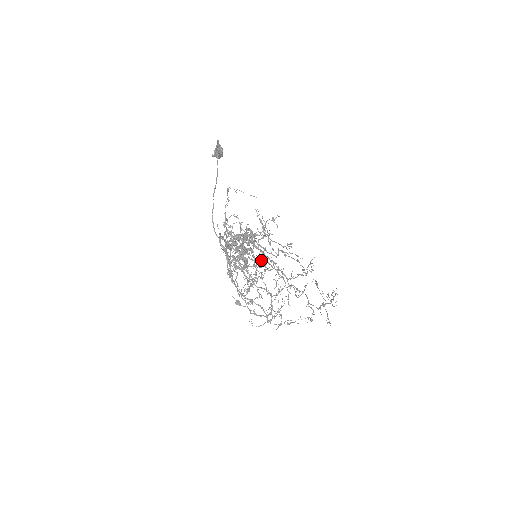
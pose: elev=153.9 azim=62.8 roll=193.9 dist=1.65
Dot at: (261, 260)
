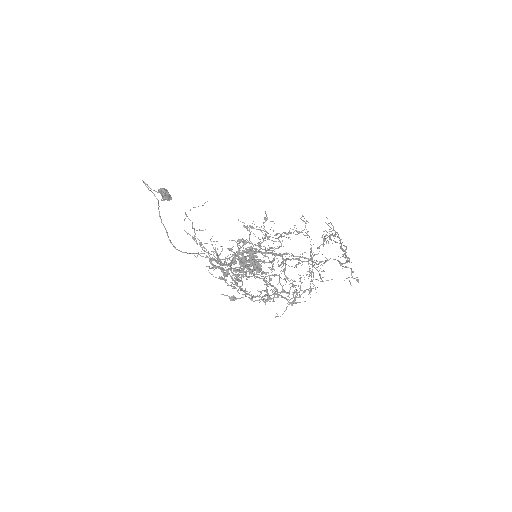
Dot at: occluded
